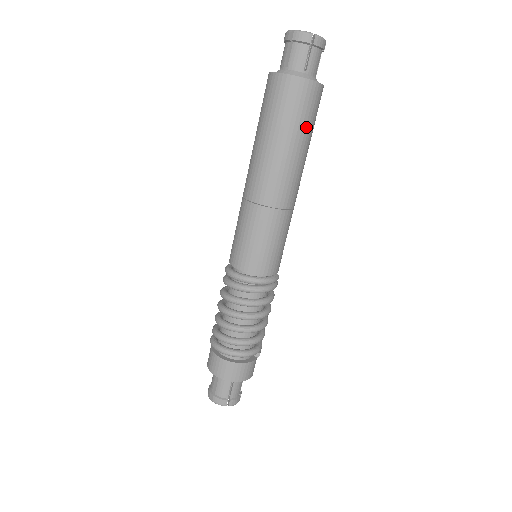
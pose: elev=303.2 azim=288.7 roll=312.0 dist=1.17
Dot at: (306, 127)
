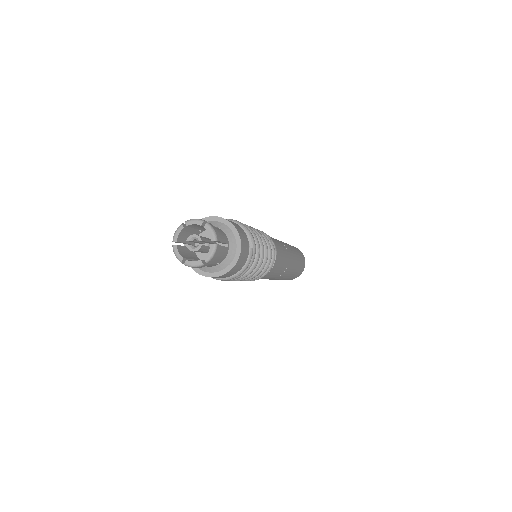
Dot at: (297, 251)
